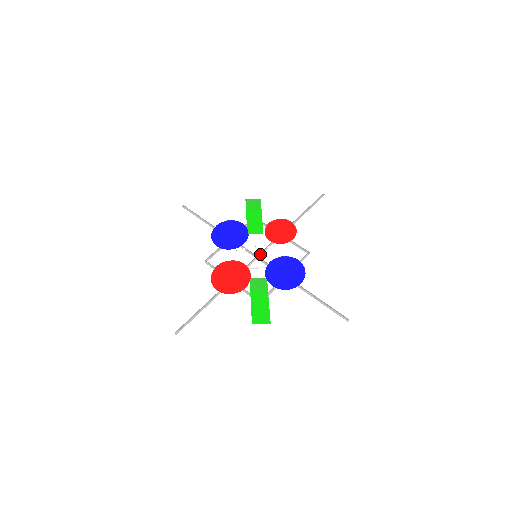
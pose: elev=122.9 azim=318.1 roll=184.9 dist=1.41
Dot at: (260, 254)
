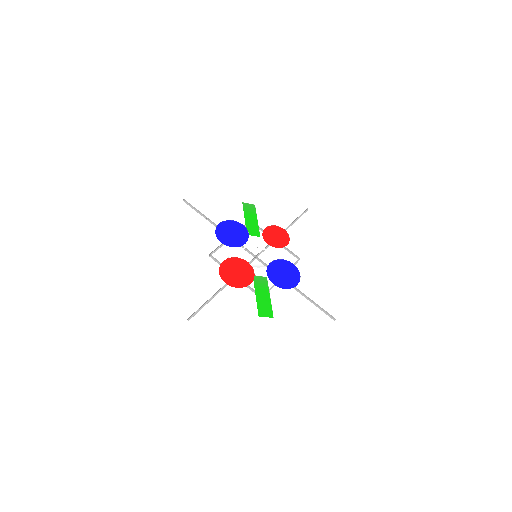
Dot at: (258, 255)
